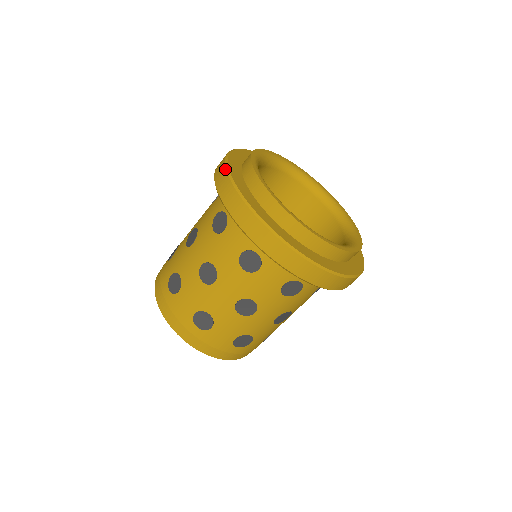
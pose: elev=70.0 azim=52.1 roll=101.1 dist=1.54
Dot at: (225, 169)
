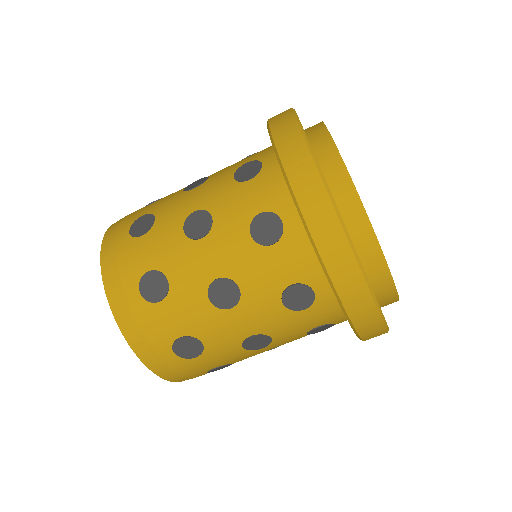
Dot at: (291, 109)
